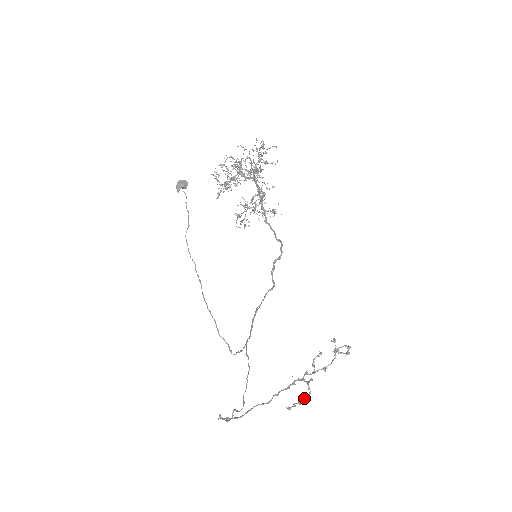
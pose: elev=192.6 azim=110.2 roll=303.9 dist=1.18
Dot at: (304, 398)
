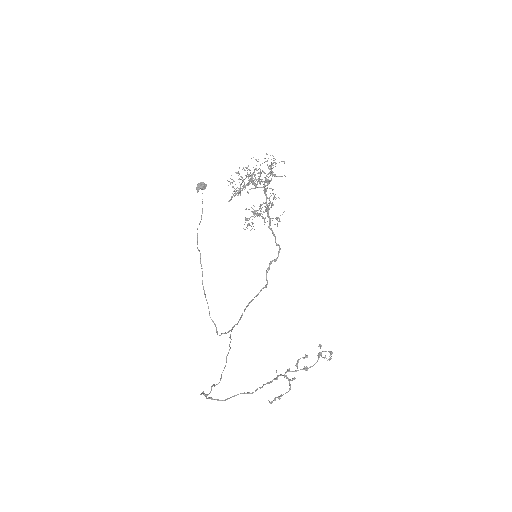
Dot at: occluded
